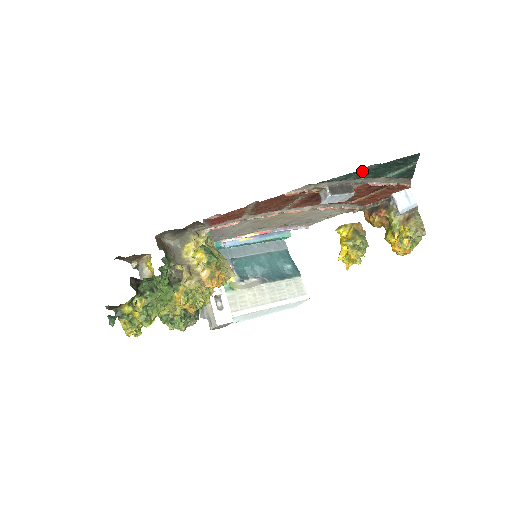
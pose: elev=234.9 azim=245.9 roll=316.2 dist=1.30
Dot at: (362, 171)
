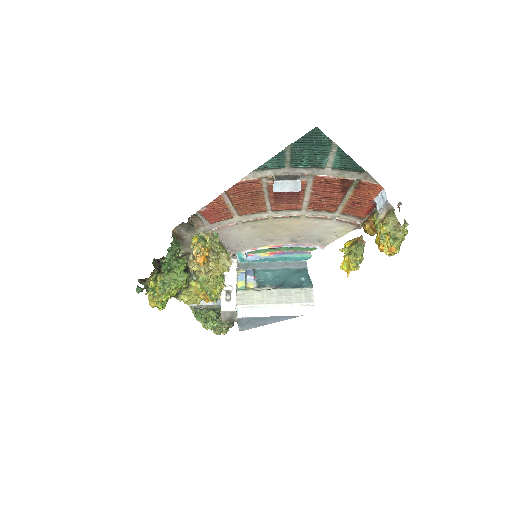
Dot at: (290, 156)
